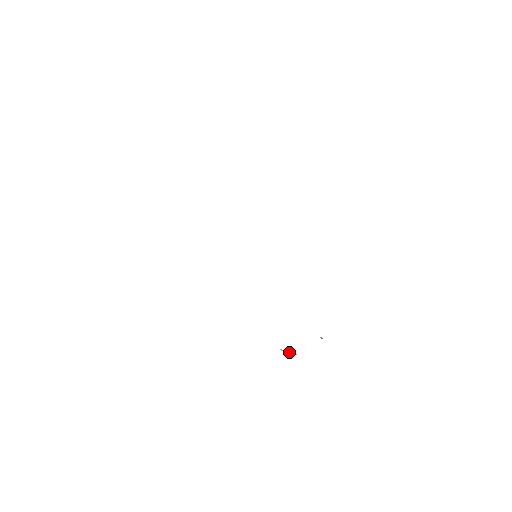
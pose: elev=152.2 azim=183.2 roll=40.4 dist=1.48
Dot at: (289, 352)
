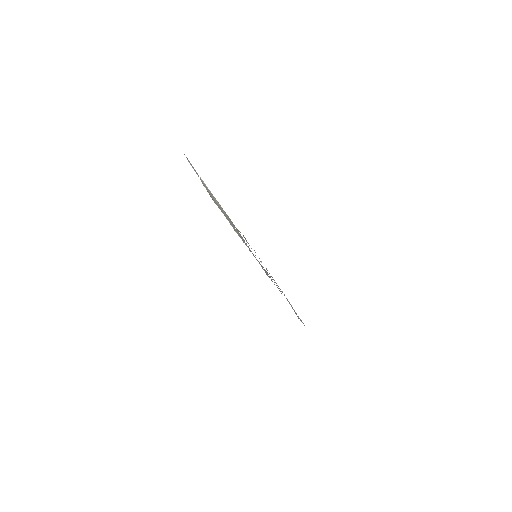
Dot at: occluded
